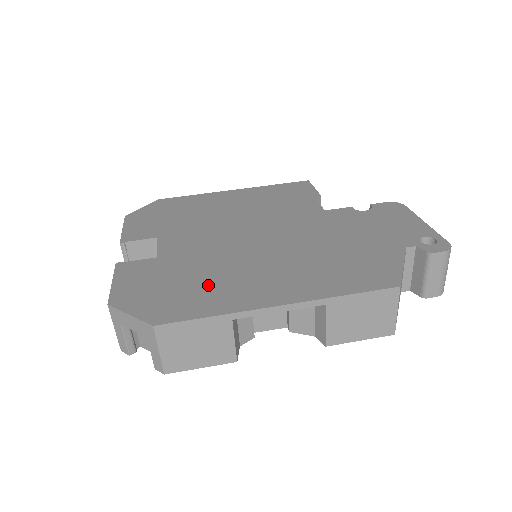
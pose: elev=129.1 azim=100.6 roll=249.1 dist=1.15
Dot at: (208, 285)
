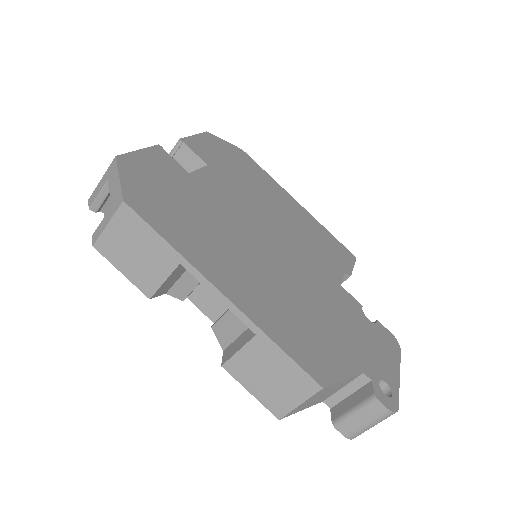
Dot at: (196, 226)
